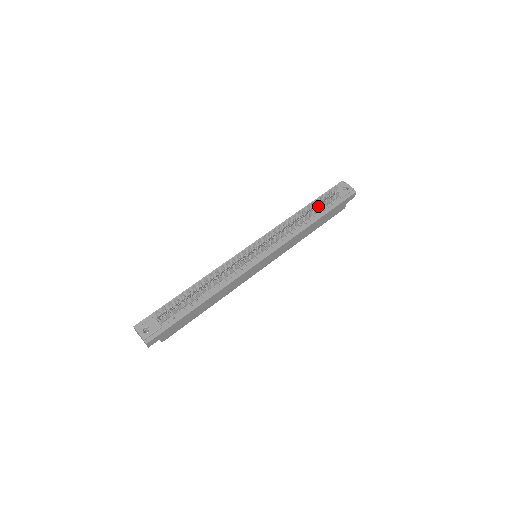
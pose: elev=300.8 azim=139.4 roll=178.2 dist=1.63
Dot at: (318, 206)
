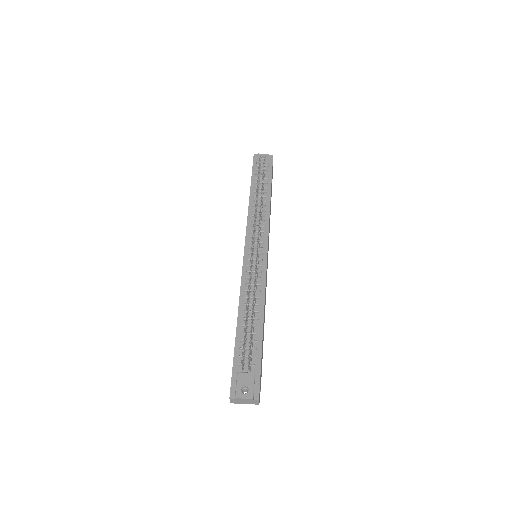
Dot at: (262, 182)
